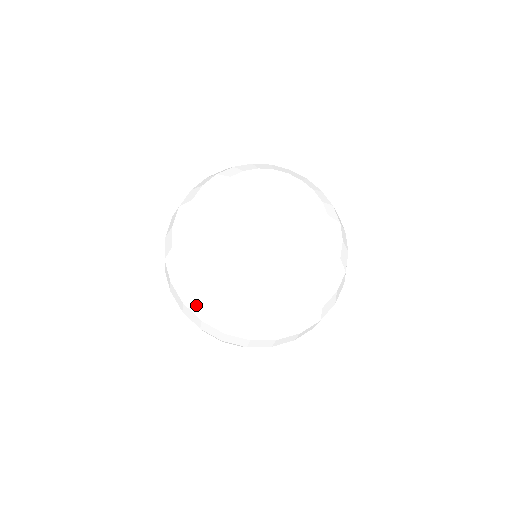
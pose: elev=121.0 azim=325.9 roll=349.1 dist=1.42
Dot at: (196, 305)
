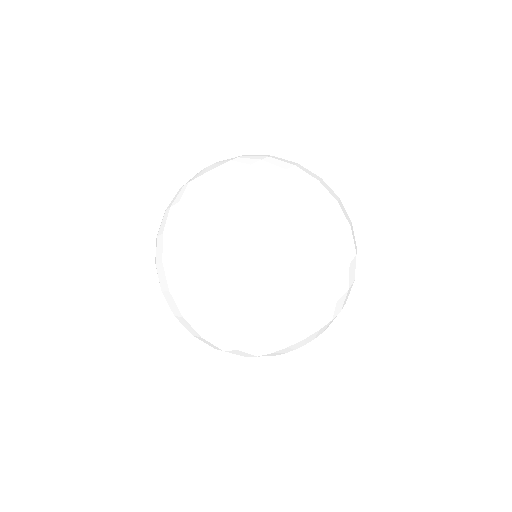
Dot at: (162, 276)
